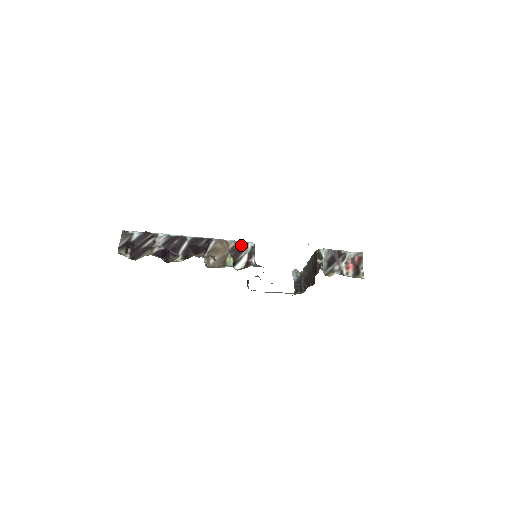
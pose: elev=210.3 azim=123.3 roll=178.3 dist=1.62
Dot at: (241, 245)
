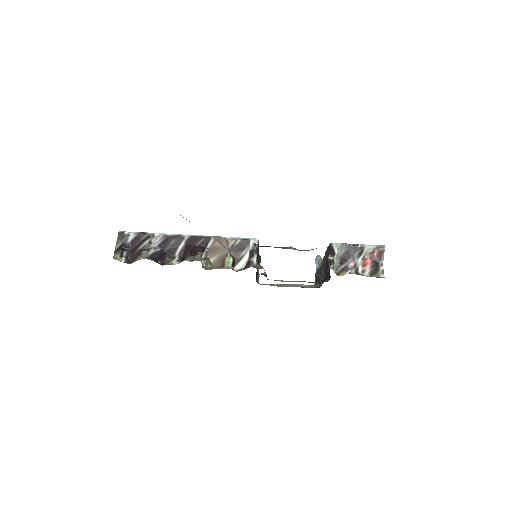
Dot at: (242, 242)
